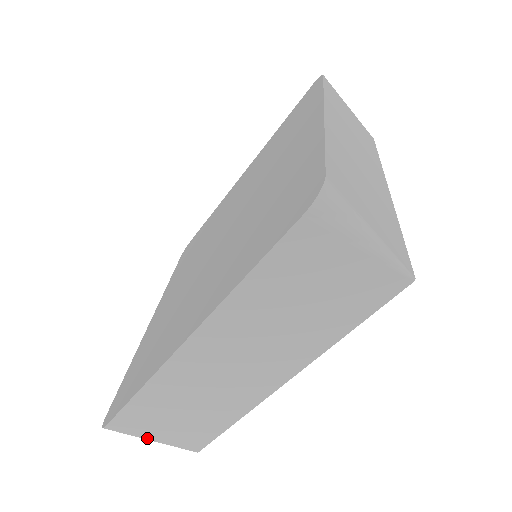
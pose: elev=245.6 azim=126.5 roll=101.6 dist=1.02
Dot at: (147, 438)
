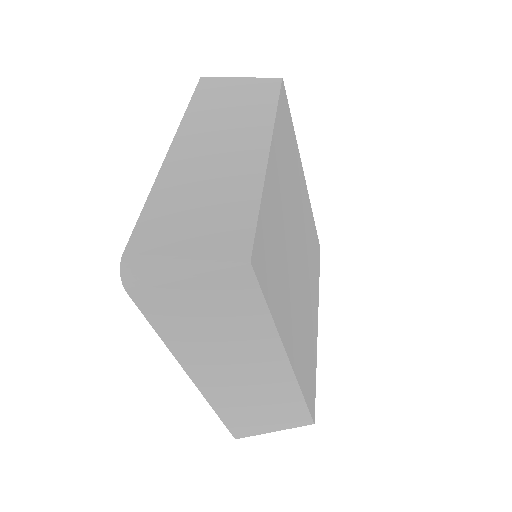
Dot at: occluded
